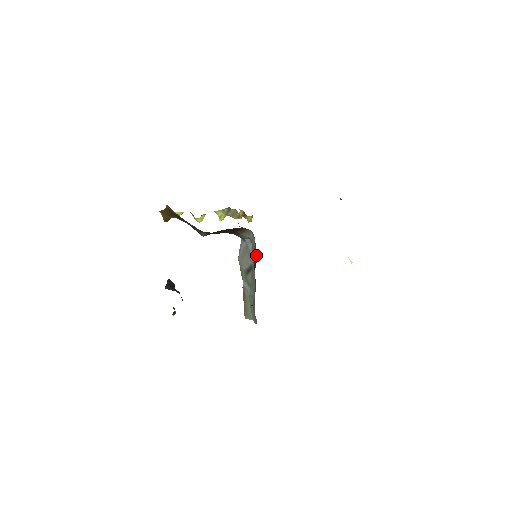
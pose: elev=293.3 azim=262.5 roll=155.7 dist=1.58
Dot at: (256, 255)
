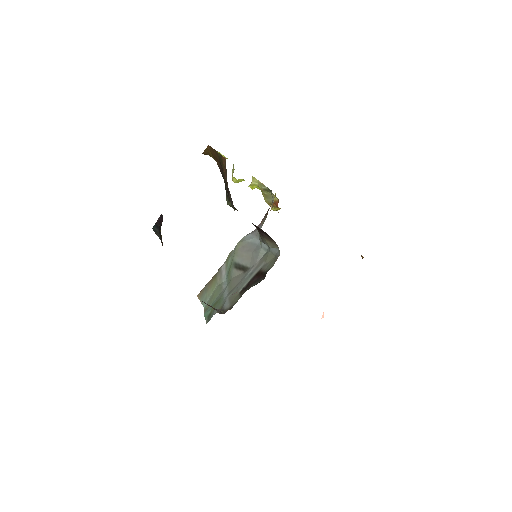
Dot at: (264, 275)
